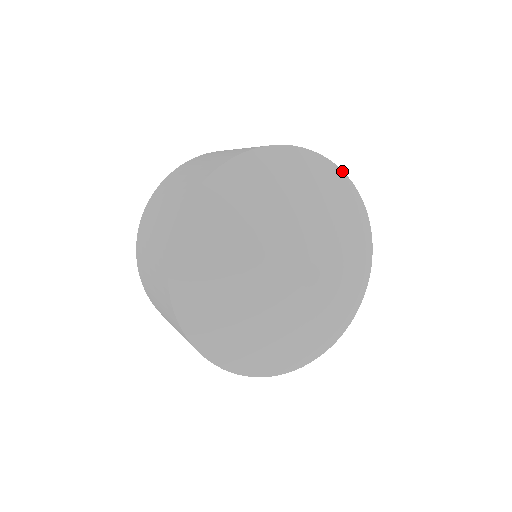
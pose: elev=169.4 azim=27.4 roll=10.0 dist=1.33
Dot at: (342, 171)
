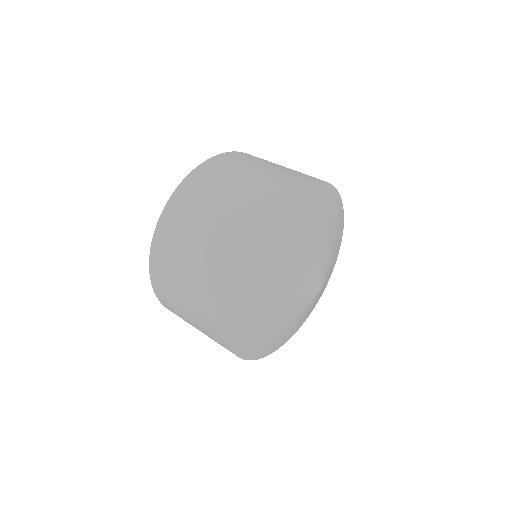
Dot at: (327, 182)
